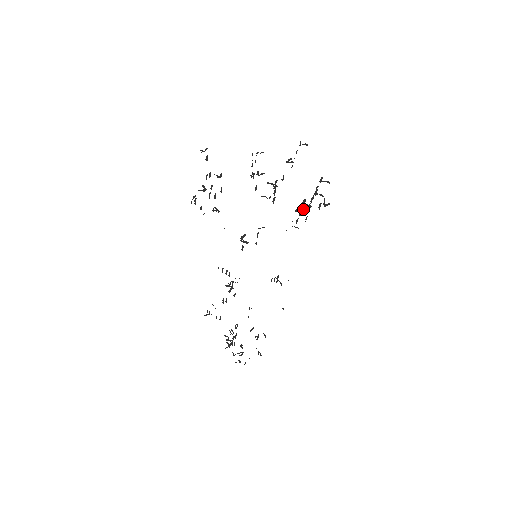
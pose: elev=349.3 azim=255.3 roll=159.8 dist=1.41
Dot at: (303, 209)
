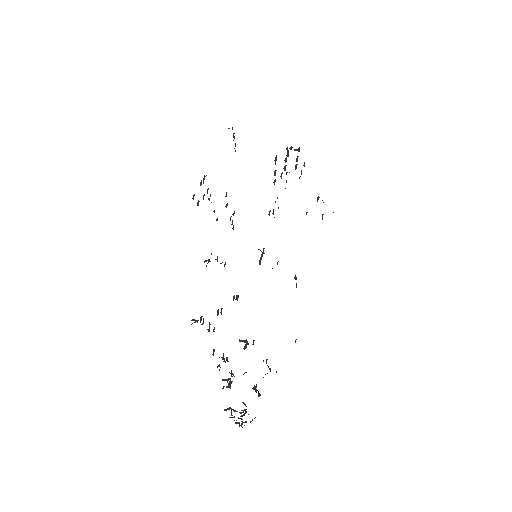
Dot at: occluded
